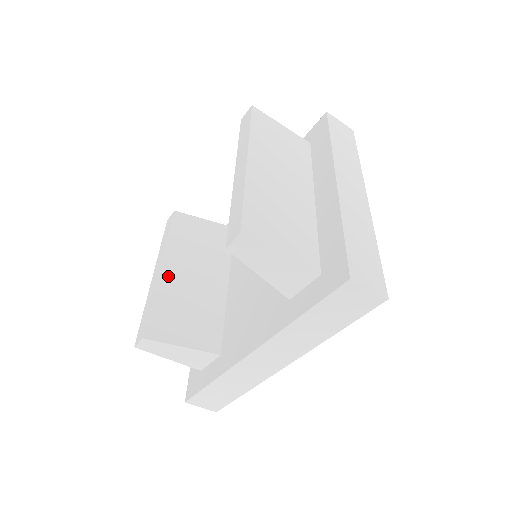
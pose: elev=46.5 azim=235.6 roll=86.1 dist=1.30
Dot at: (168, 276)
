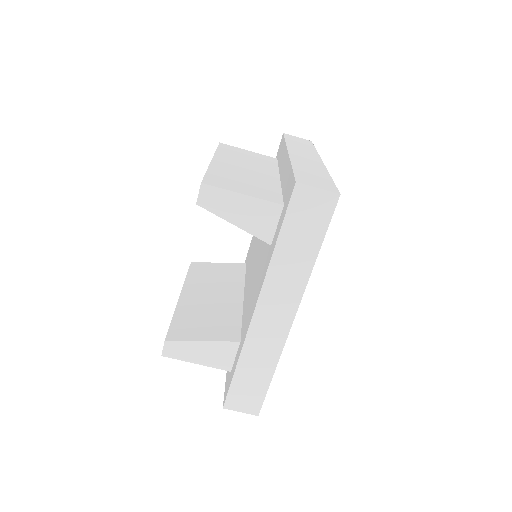
Dot at: (187, 300)
